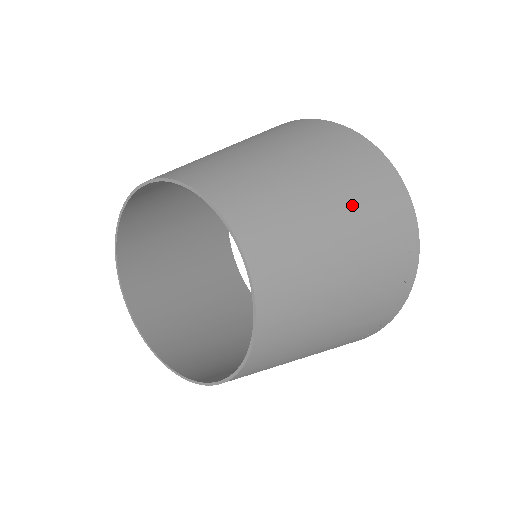
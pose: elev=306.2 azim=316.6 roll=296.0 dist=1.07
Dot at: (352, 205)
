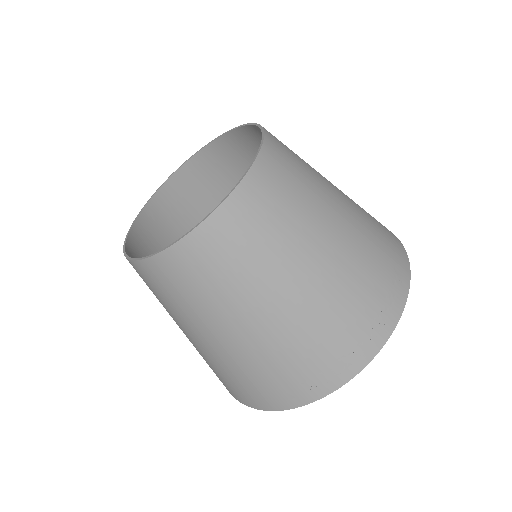
Dot at: (355, 207)
